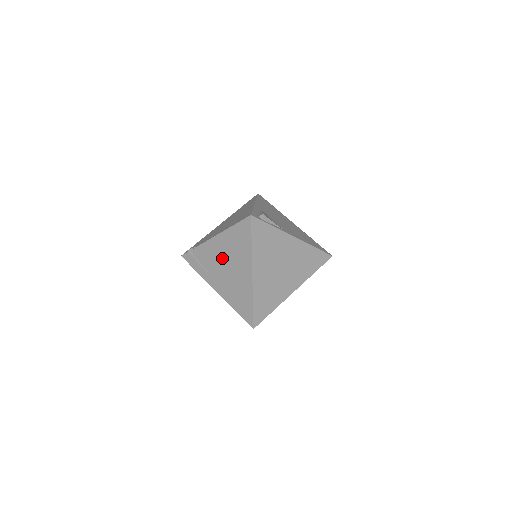
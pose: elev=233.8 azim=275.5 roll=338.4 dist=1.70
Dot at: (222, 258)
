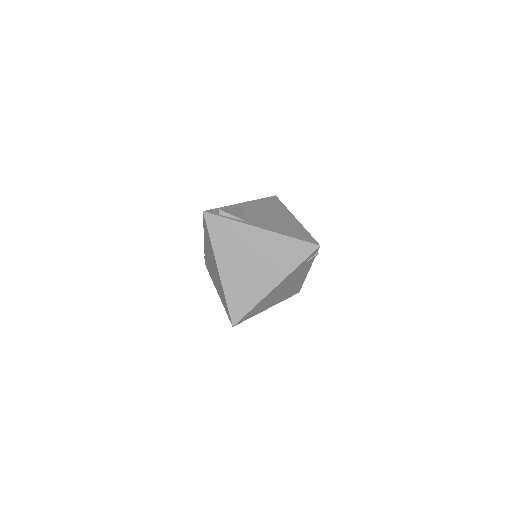
Dot at: (210, 259)
